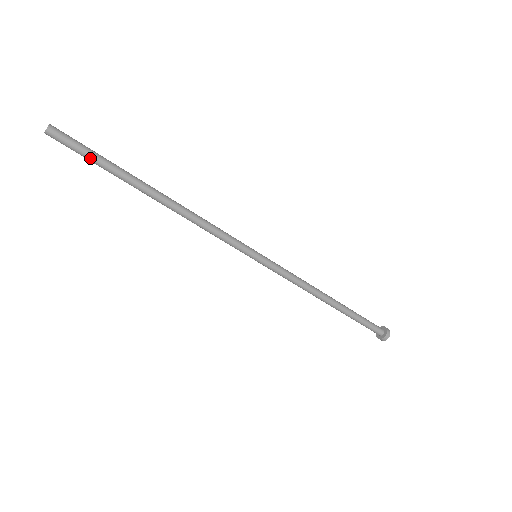
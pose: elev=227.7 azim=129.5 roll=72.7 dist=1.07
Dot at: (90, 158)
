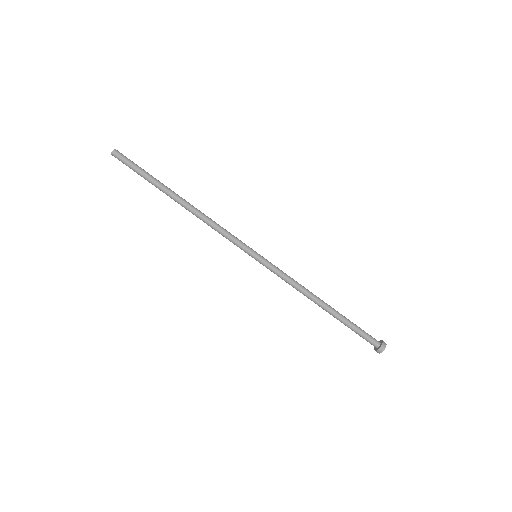
Dot at: (139, 169)
